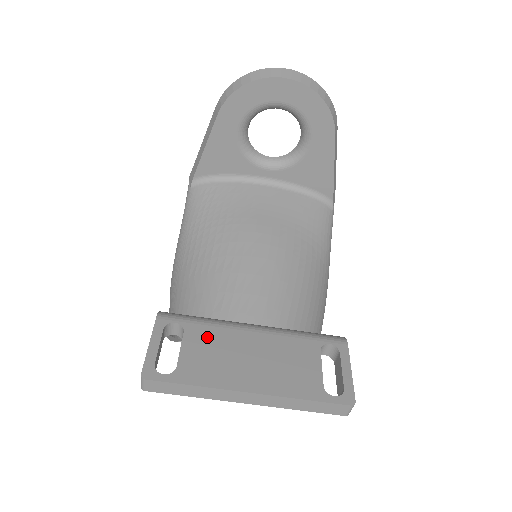
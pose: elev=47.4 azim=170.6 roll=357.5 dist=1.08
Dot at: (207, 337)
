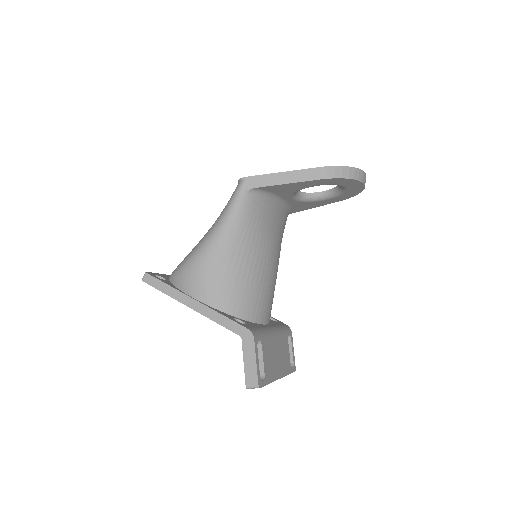
Dot at: (267, 347)
